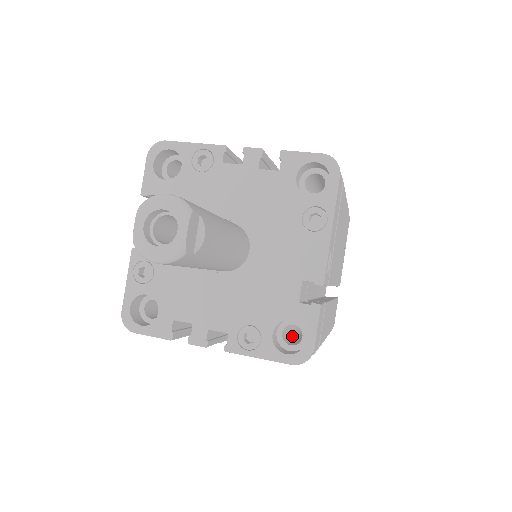
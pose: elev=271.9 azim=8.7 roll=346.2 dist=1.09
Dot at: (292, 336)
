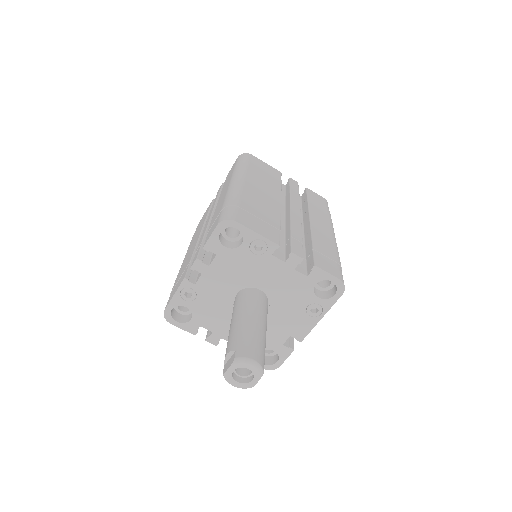
Dot at: occluded
